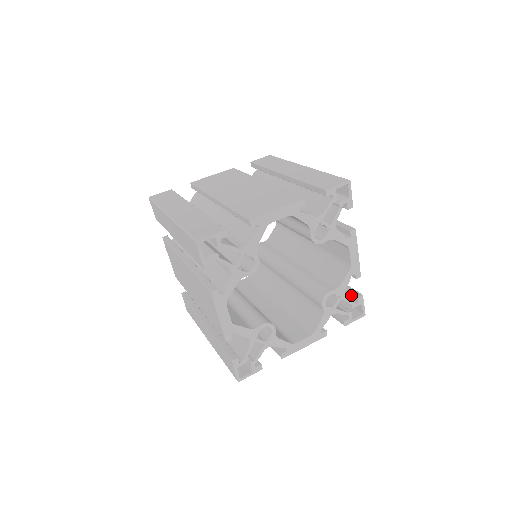
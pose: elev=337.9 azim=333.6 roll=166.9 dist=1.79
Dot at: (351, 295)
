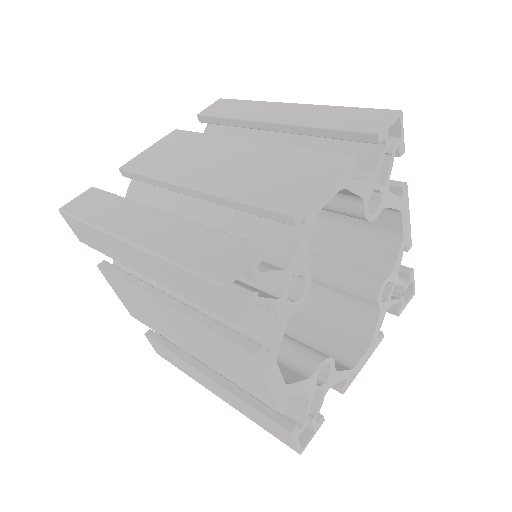
Dot at: occluded
